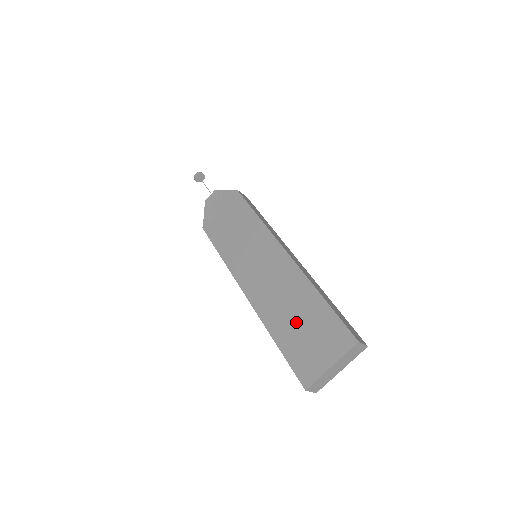
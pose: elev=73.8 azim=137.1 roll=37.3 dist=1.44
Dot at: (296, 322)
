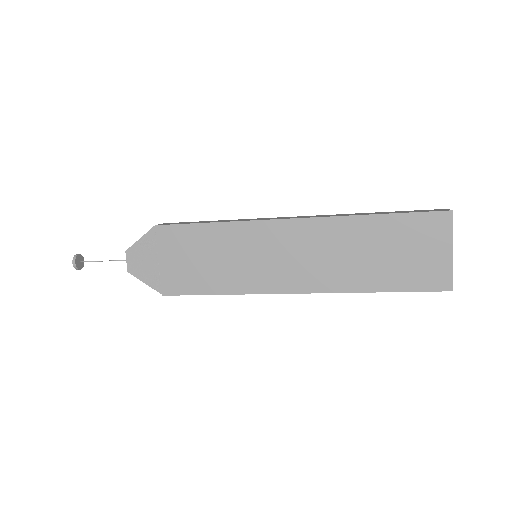
Dot at: (378, 258)
